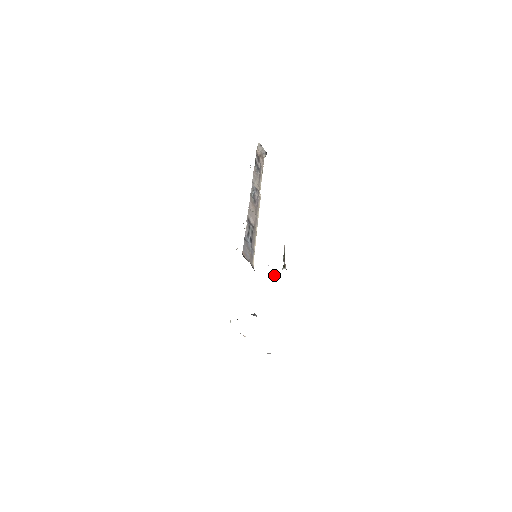
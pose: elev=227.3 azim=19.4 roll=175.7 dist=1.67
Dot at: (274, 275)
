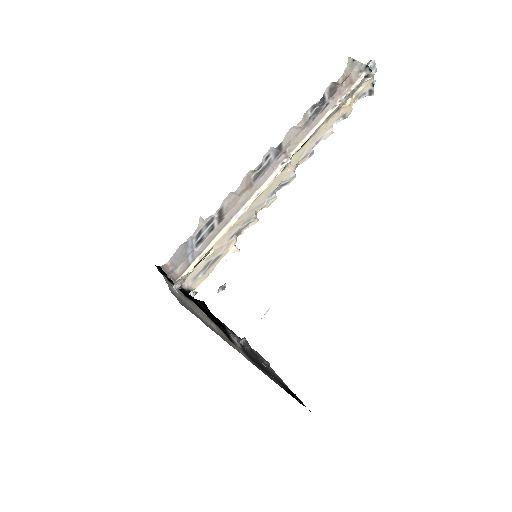
Dot at: (219, 288)
